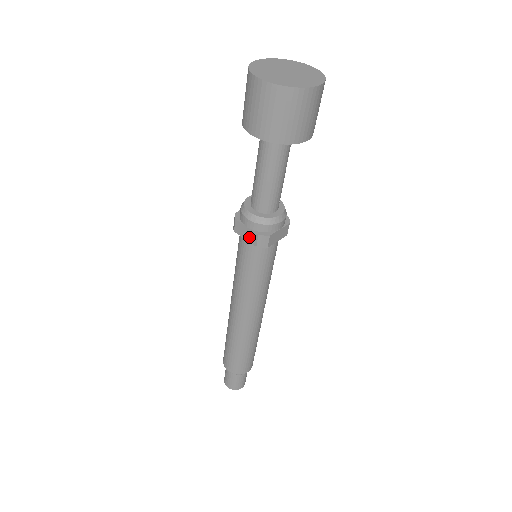
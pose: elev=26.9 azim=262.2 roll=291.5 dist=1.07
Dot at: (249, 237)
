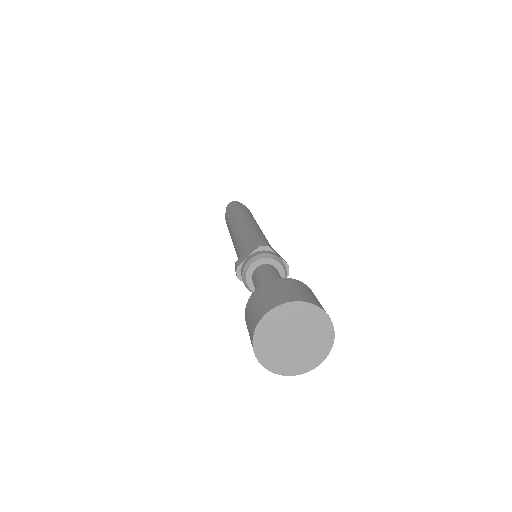
Dot at: occluded
